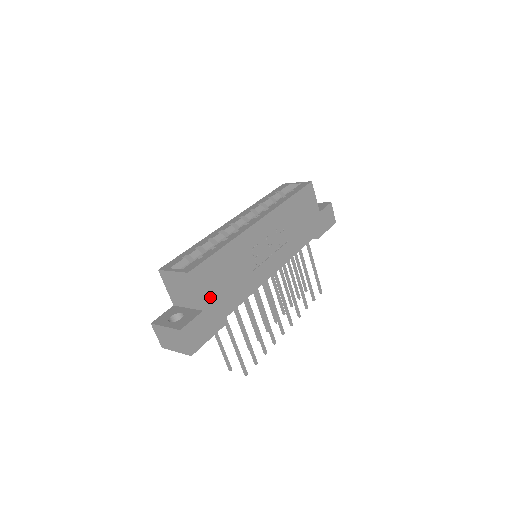
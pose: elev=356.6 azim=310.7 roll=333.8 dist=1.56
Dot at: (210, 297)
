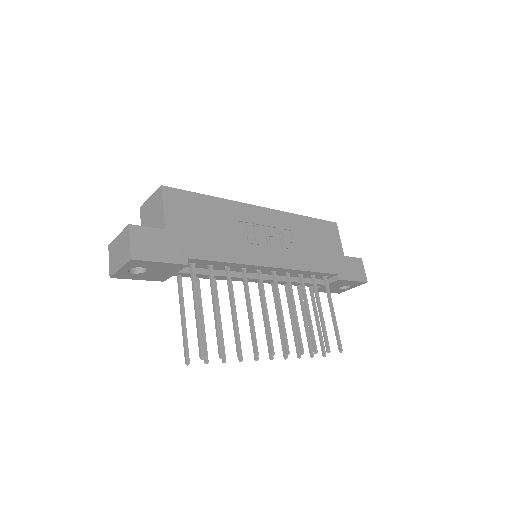
Dot at: (179, 225)
